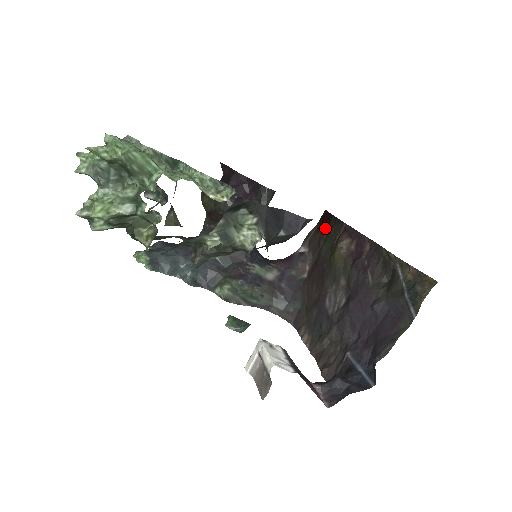
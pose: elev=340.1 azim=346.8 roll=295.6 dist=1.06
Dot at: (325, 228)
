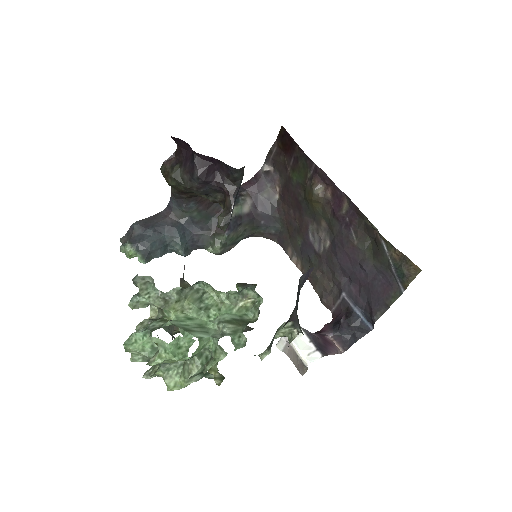
Dot at: (289, 154)
